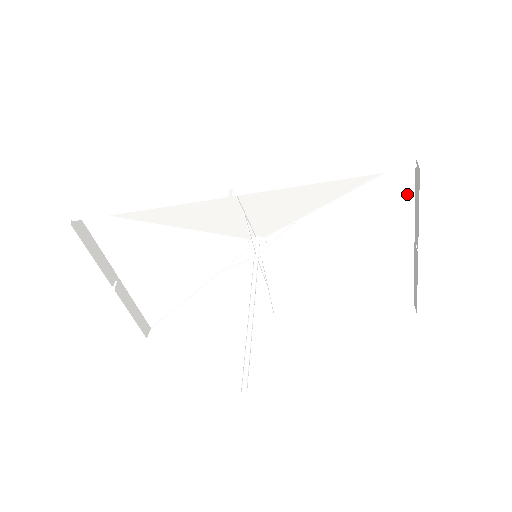
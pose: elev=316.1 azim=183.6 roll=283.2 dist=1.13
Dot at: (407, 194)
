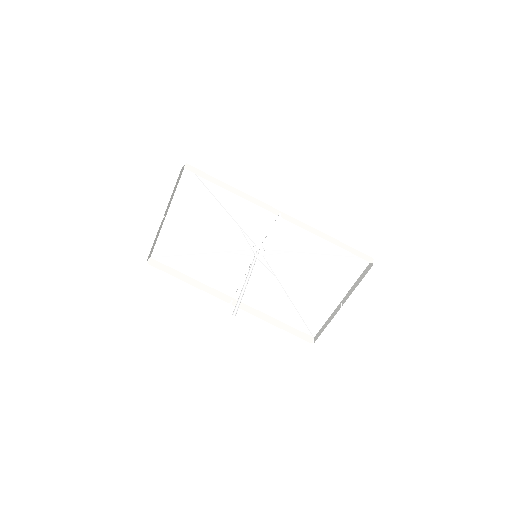
Dot at: (356, 274)
